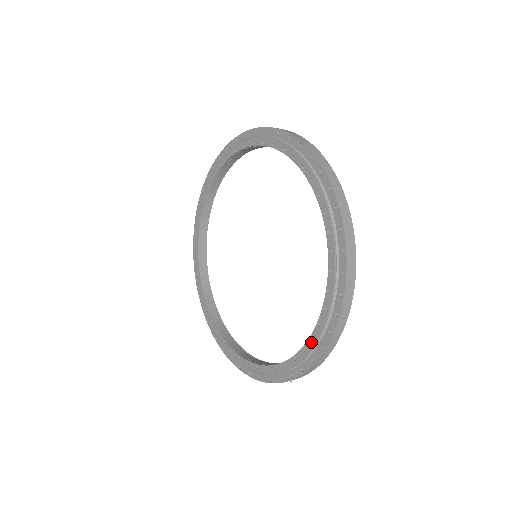
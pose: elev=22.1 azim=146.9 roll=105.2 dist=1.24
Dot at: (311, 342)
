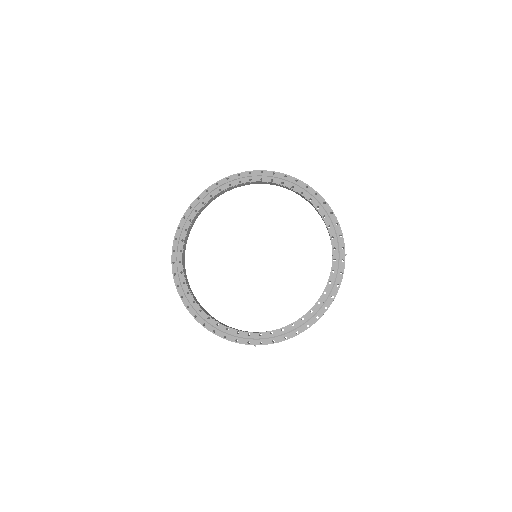
Dot at: (291, 327)
